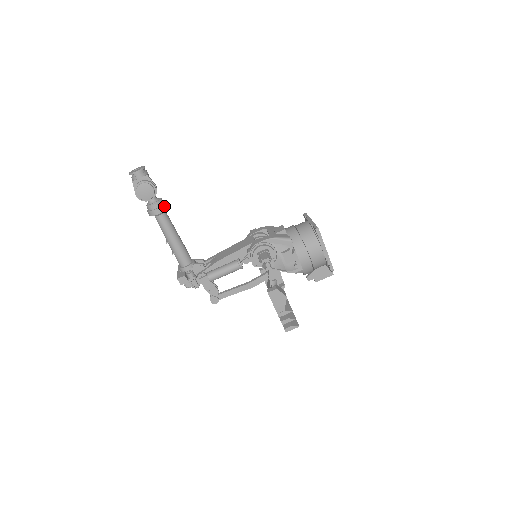
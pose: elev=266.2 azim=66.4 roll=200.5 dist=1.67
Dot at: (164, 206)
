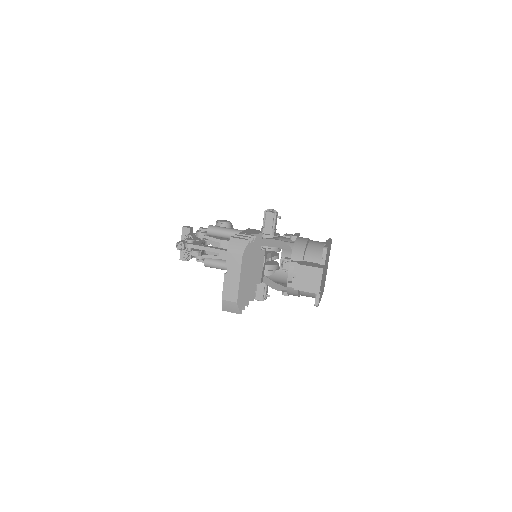
Dot at: occluded
